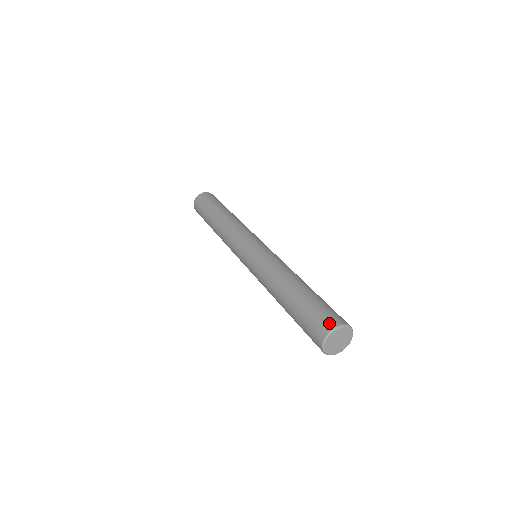
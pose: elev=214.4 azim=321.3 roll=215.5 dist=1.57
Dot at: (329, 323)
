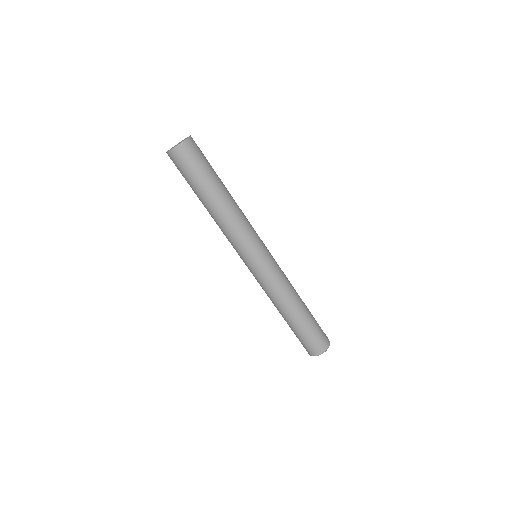
Dot at: (326, 344)
